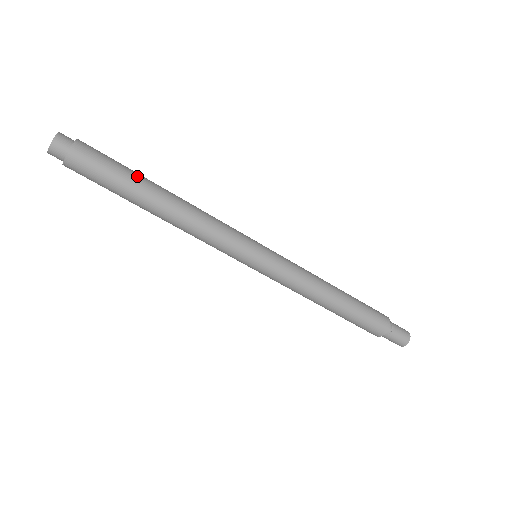
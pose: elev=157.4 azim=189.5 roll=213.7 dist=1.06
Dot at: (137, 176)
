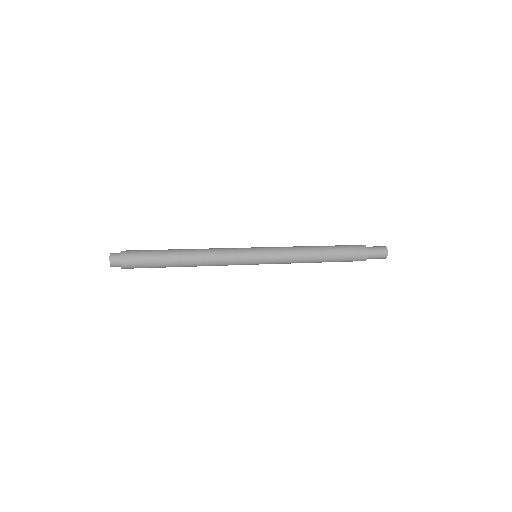
Dot at: (162, 250)
